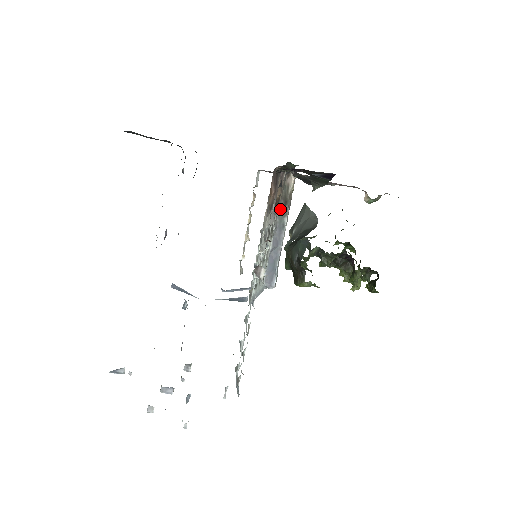
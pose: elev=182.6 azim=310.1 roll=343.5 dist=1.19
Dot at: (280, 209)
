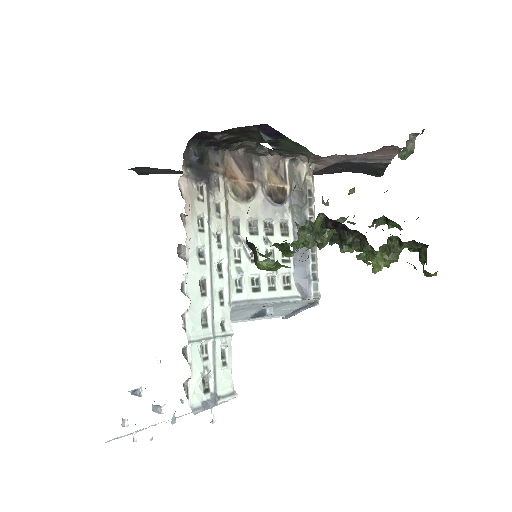
Dot at: (294, 202)
